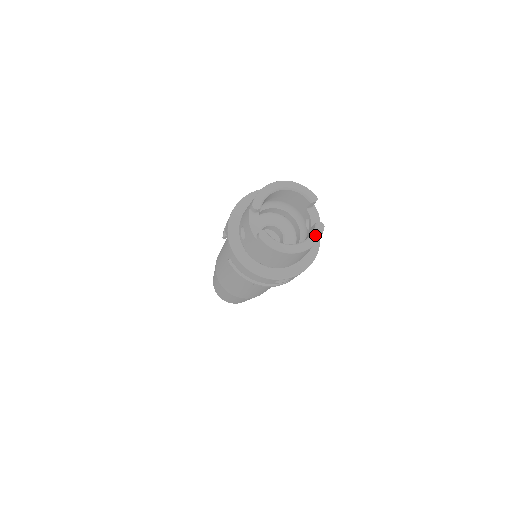
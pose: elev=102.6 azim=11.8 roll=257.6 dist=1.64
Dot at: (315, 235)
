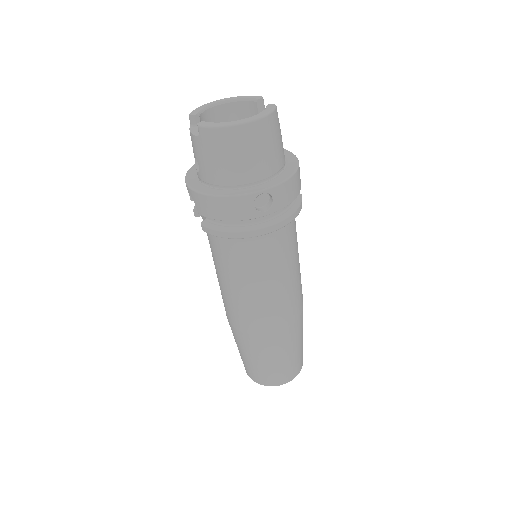
Dot at: (266, 110)
